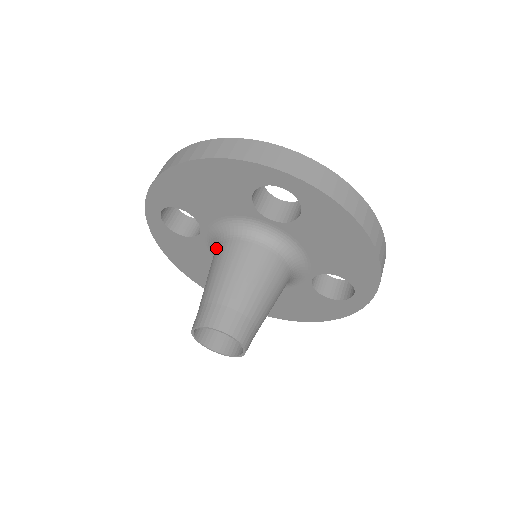
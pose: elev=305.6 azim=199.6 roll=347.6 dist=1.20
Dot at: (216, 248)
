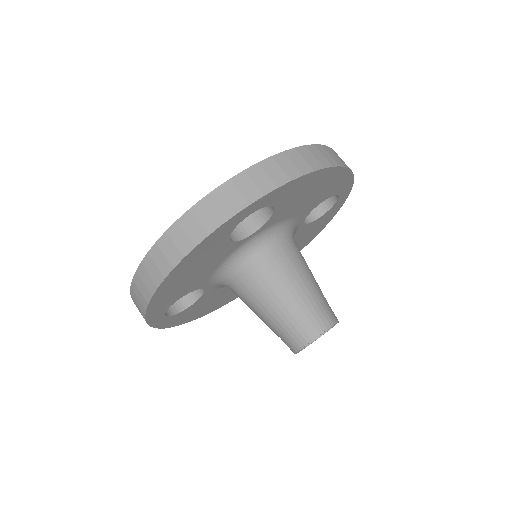
Dot at: (232, 288)
